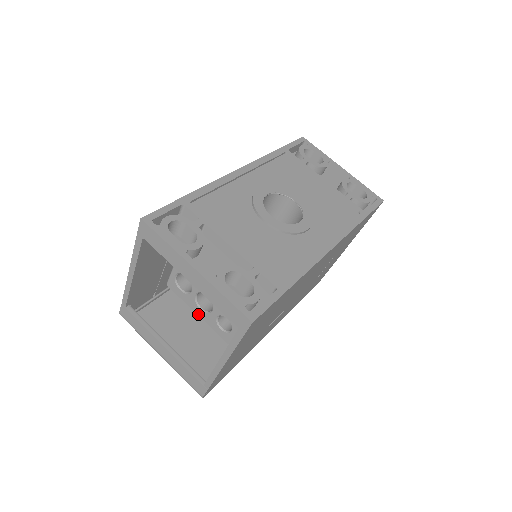
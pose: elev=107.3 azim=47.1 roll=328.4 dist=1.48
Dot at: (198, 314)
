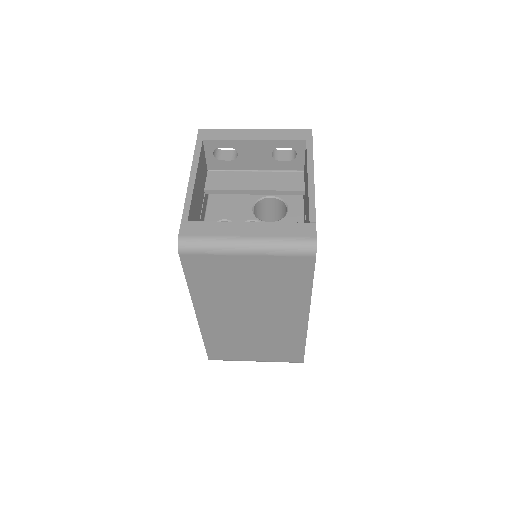
Dot at: occluded
